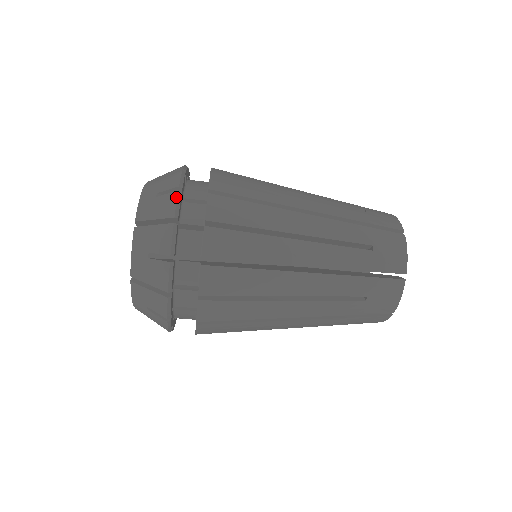
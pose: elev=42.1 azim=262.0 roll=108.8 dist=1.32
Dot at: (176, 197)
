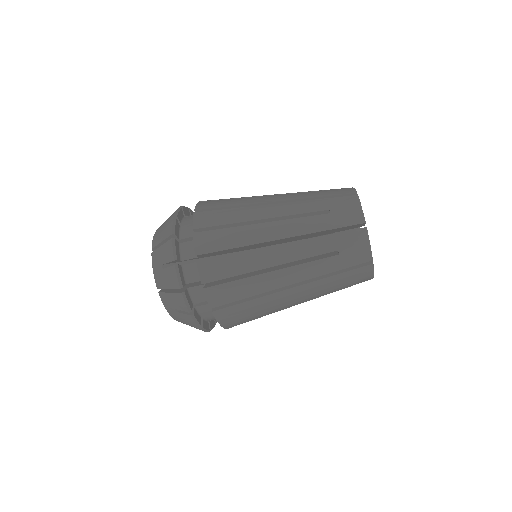
Dot at: occluded
